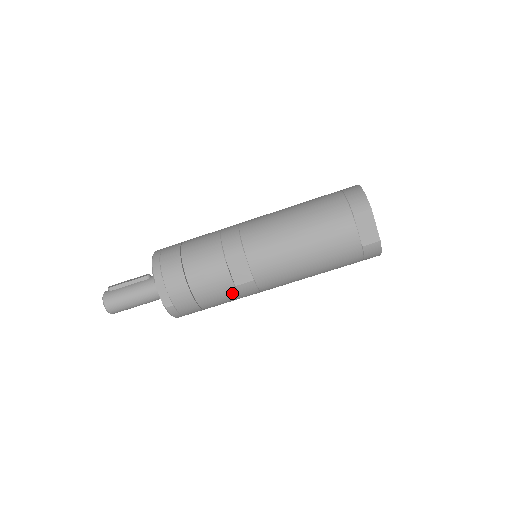
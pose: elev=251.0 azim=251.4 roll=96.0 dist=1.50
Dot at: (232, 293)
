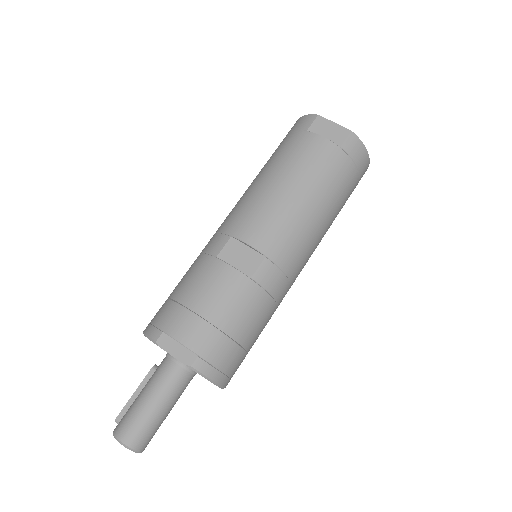
Dot at: (255, 292)
